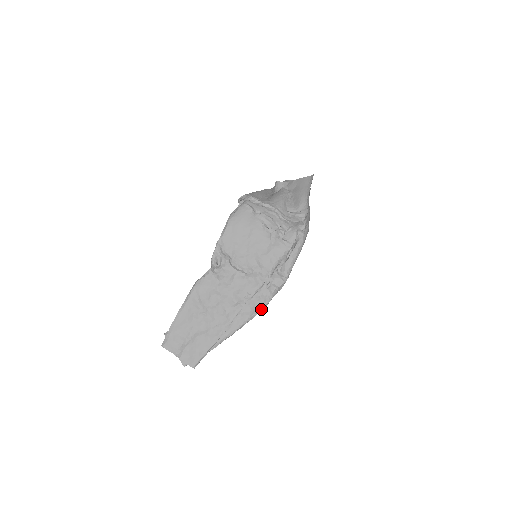
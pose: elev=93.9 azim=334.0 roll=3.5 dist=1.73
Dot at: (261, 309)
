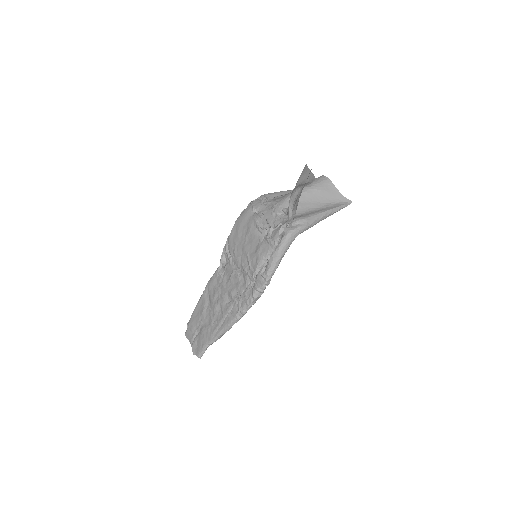
Dot at: (246, 309)
